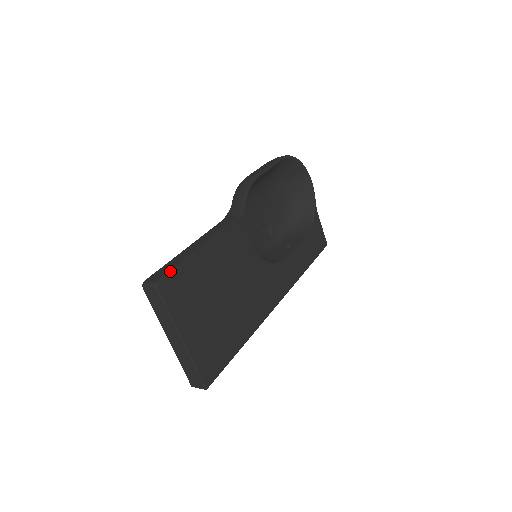
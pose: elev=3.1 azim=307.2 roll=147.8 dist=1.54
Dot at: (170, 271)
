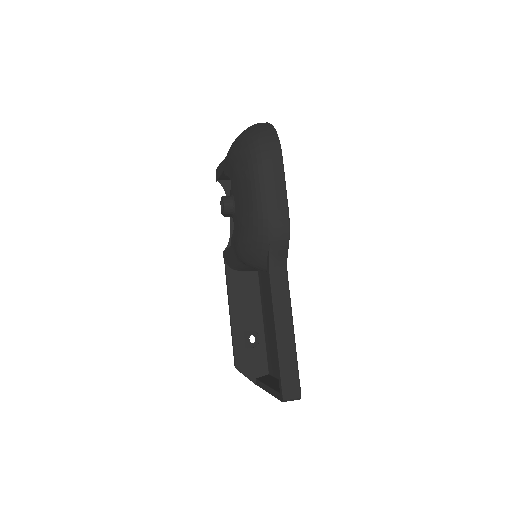
Dot at: (299, 379)
